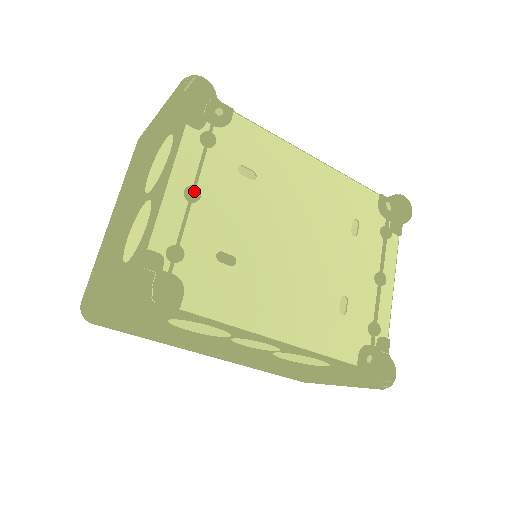
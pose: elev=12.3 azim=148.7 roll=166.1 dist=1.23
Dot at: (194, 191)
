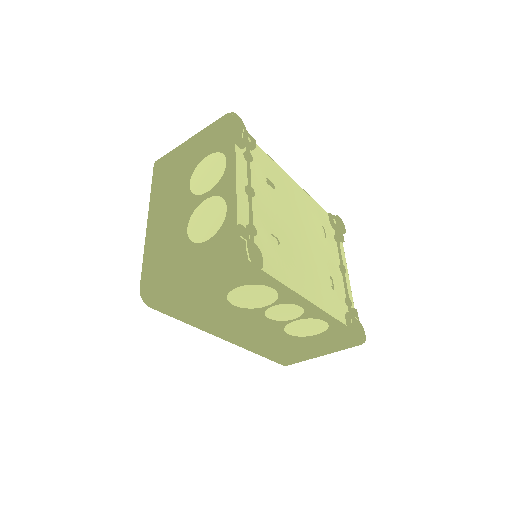
Dot at: (251, 189)
